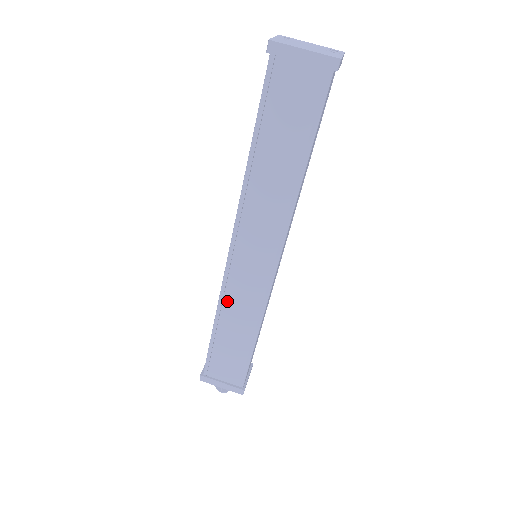
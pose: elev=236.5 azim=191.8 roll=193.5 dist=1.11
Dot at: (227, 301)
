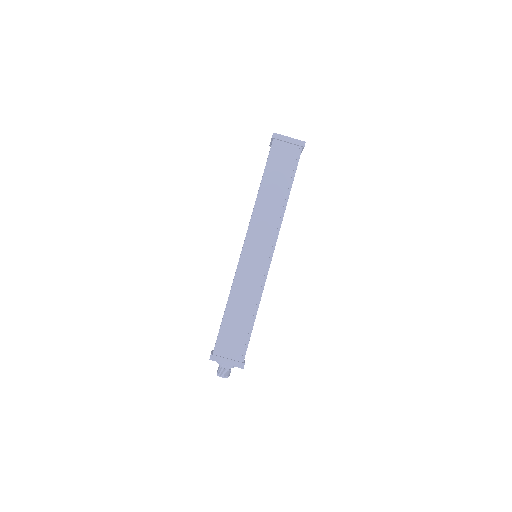
Dot at: (238, 283)
